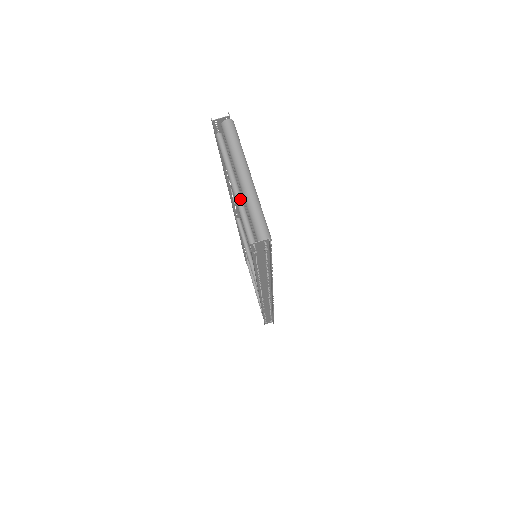
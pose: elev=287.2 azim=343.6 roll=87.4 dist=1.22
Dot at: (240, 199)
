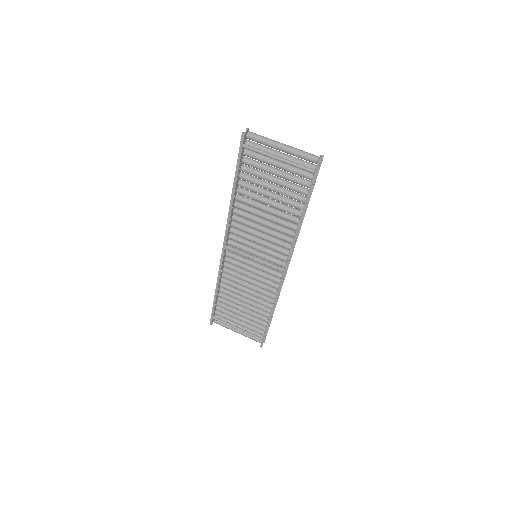
Dot at: (285, 159)
